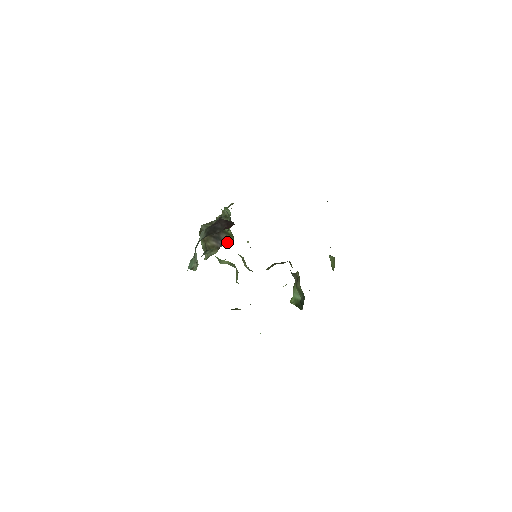
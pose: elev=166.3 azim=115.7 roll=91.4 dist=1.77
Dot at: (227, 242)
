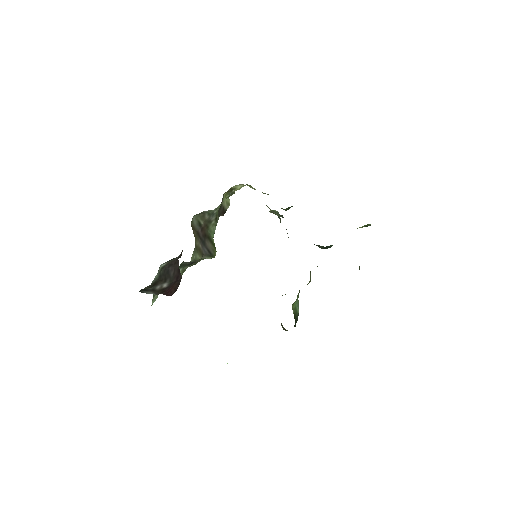
Dot at: (210, 253)
